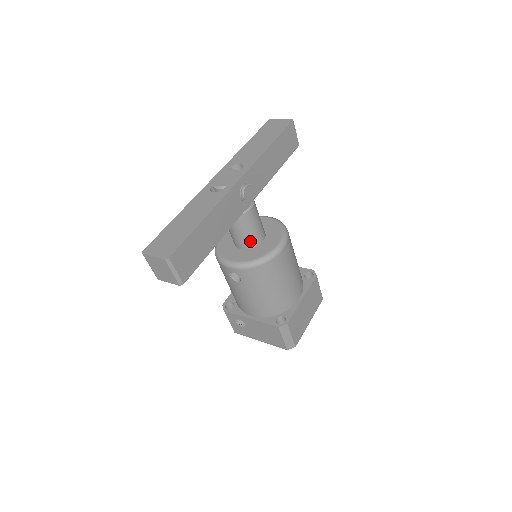
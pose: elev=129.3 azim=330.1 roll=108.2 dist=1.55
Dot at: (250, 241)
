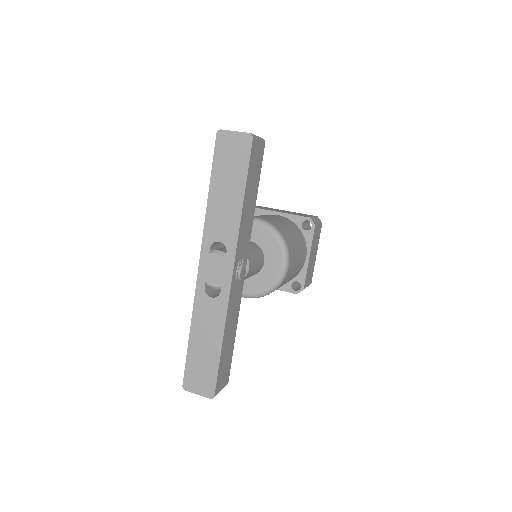
Dot at: occluded
